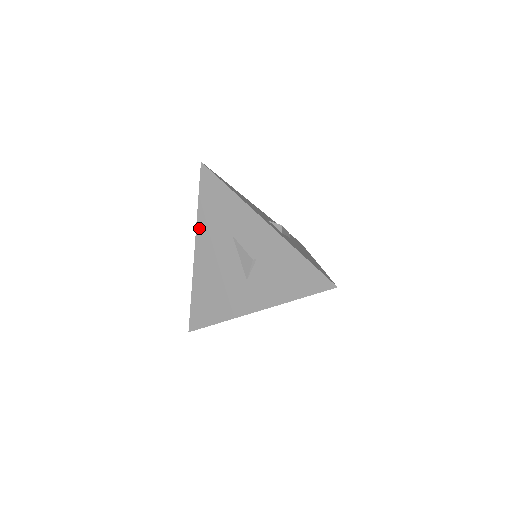
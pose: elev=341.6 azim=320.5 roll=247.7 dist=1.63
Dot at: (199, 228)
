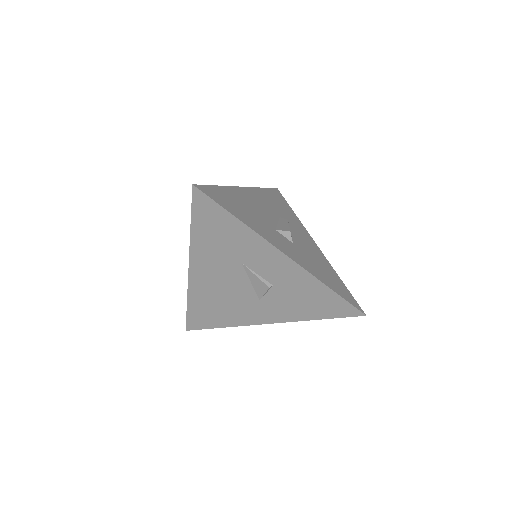
Dot at: (194, 251)
